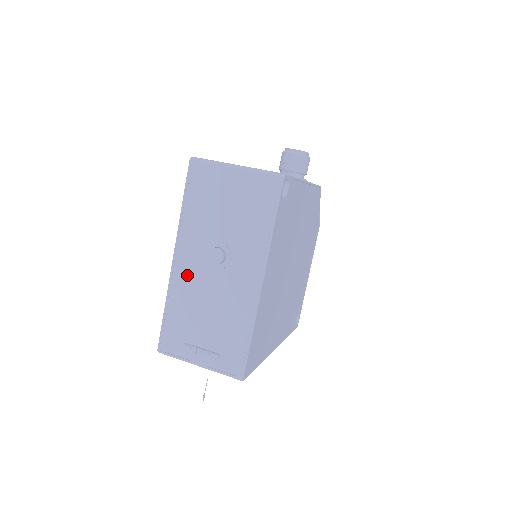
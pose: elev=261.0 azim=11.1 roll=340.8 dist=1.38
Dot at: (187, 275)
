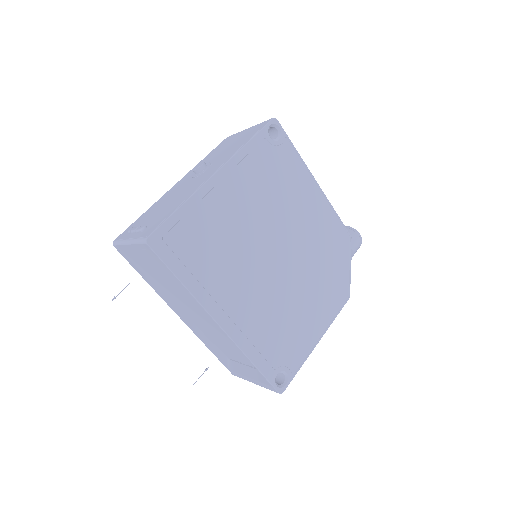
Dot at: (174, 189)
